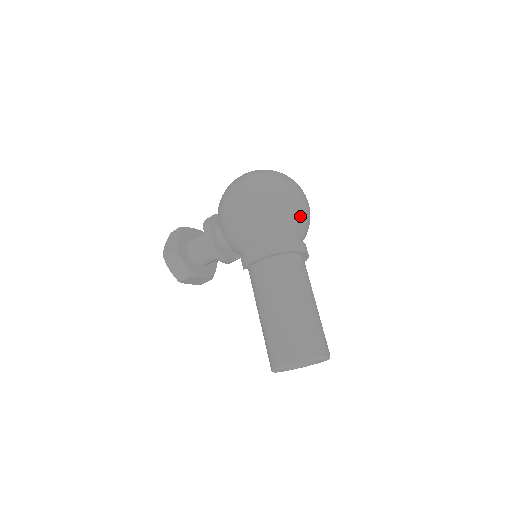
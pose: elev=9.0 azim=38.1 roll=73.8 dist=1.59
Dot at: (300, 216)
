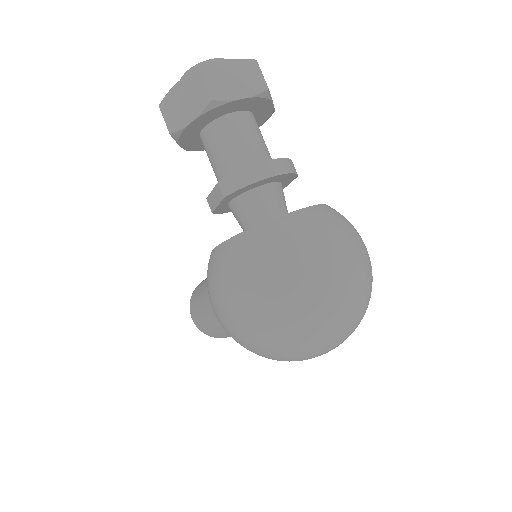
Dot at: occluded
